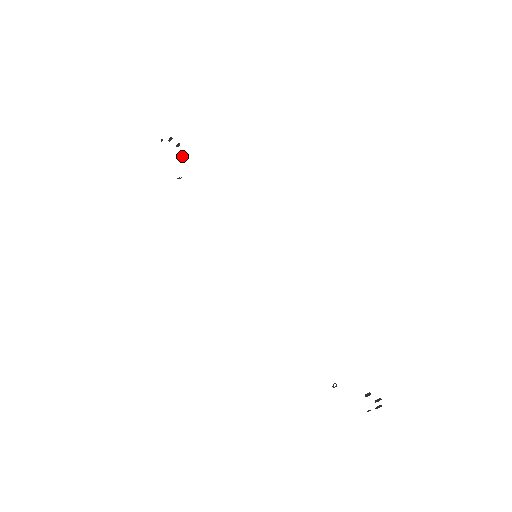
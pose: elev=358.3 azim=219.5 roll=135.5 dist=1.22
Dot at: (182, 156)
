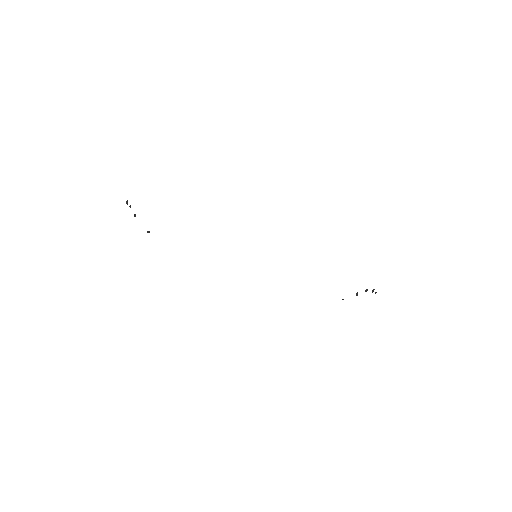
Dot at: (134, 215)
